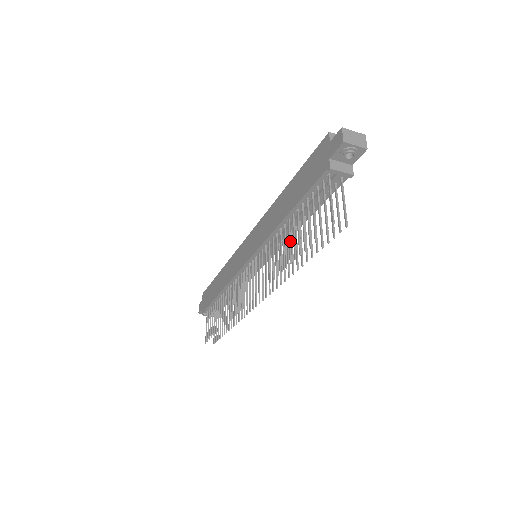
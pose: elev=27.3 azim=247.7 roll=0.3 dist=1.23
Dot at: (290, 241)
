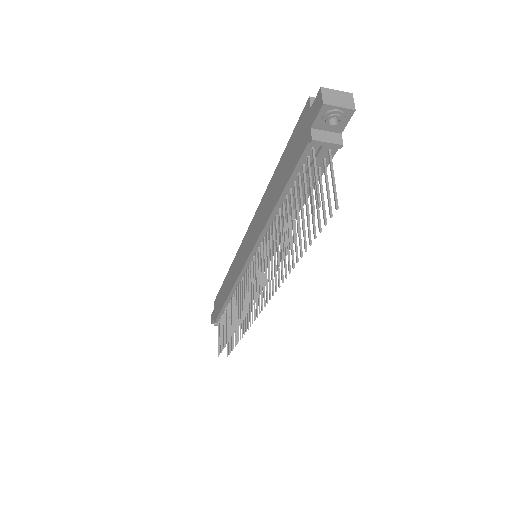
Dot at: (281, 234)
